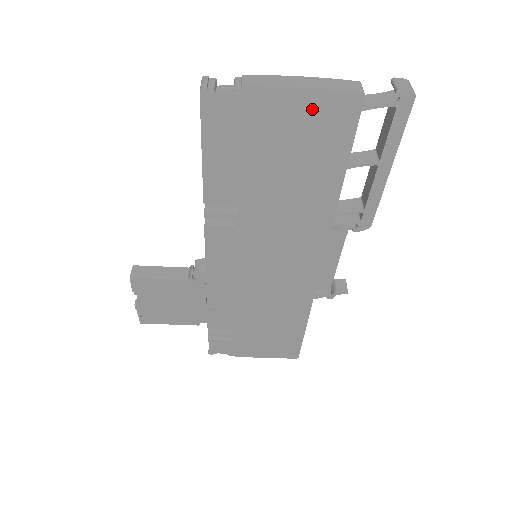
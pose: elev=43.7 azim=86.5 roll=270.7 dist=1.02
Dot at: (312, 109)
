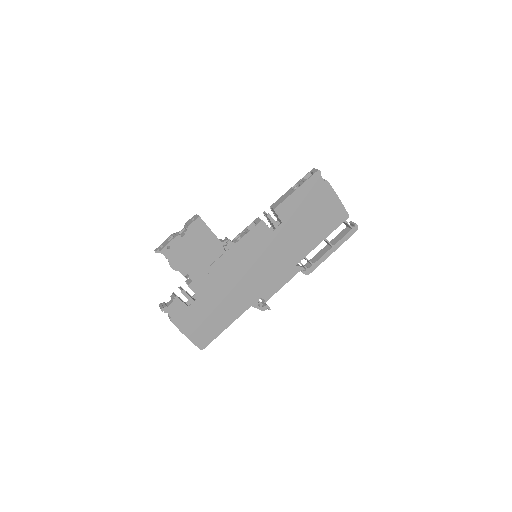
Dot at: (335, 208)
